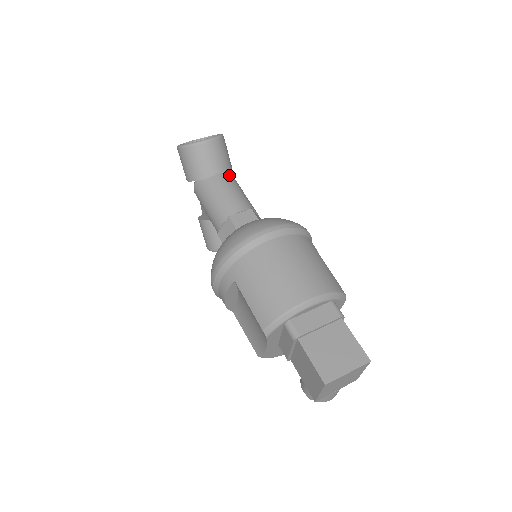
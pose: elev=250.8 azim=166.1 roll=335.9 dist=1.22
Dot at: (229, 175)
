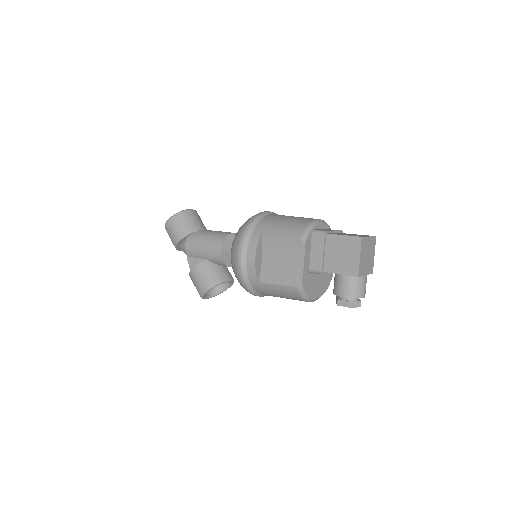
Dot at: occluded
